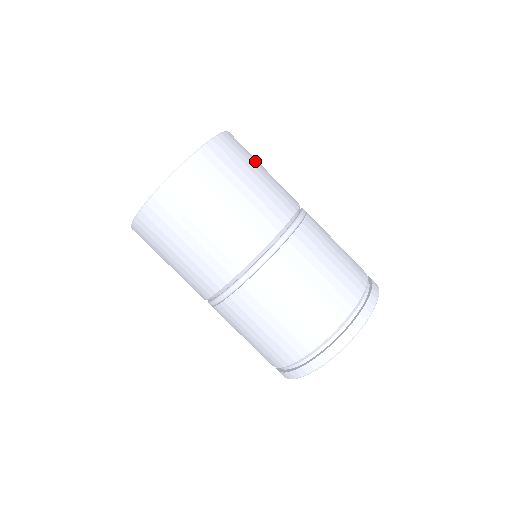
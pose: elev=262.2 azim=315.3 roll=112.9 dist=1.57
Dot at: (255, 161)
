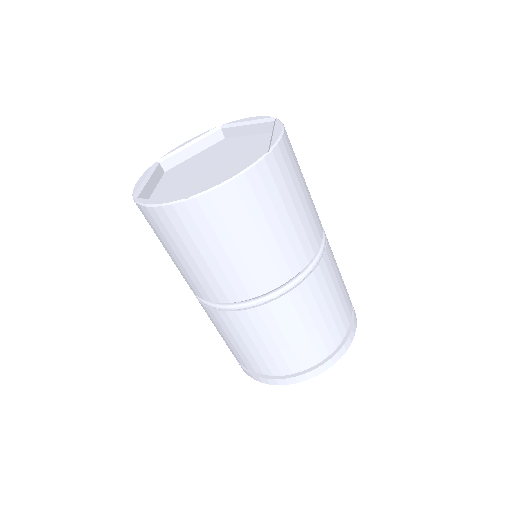
Dot at: (299, 179)
